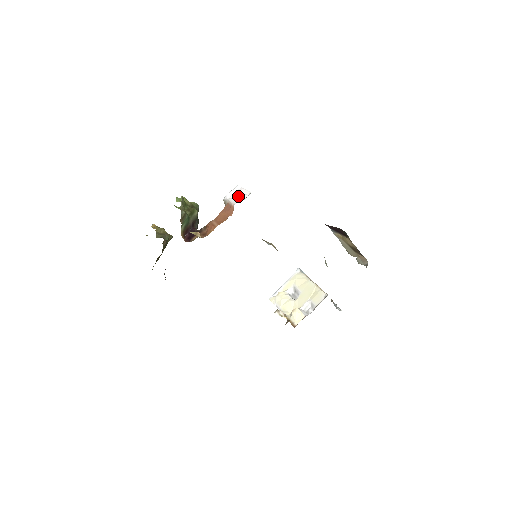
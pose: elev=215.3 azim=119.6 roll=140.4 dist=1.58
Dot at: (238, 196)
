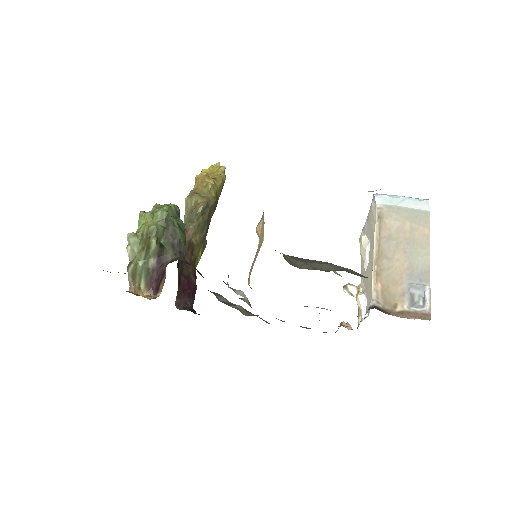
Dot at: occluded
